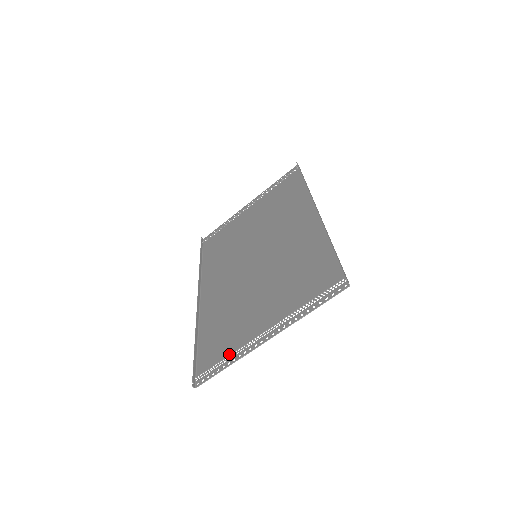
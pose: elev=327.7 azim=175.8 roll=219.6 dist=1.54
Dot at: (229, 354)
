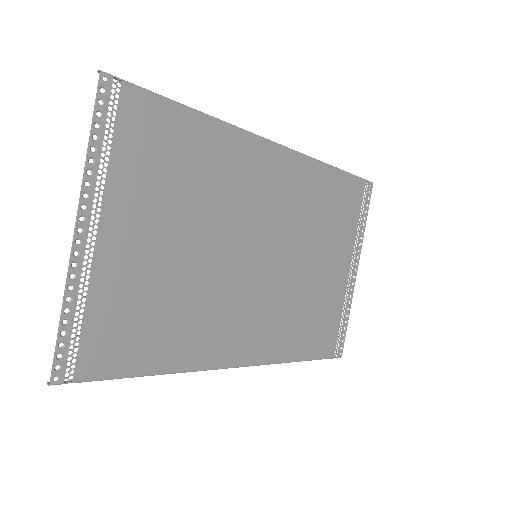
Dot at: (86, 309)
